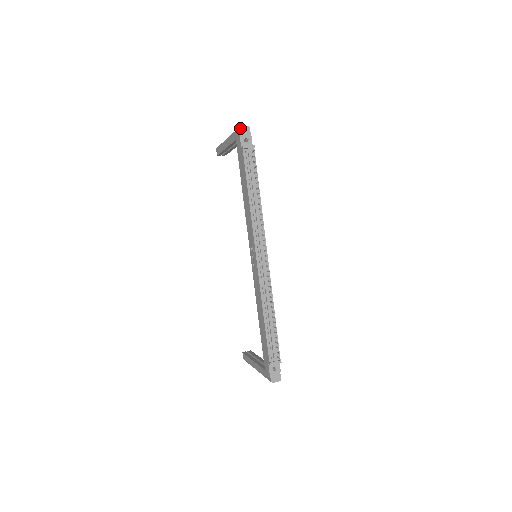
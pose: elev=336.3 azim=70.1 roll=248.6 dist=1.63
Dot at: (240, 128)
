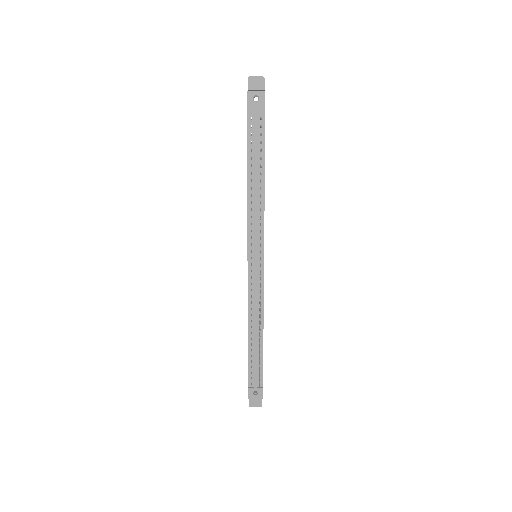
Dot at: (249, 79)
